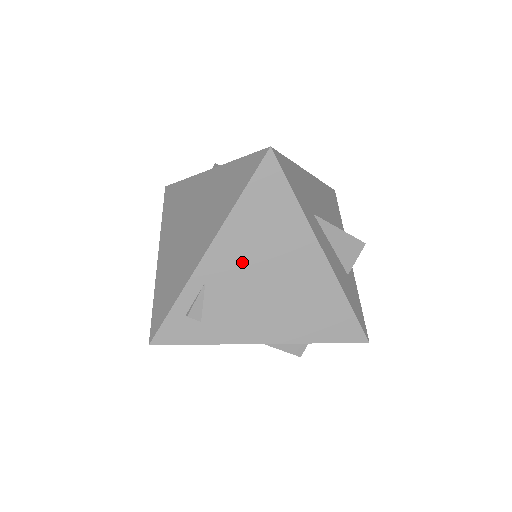
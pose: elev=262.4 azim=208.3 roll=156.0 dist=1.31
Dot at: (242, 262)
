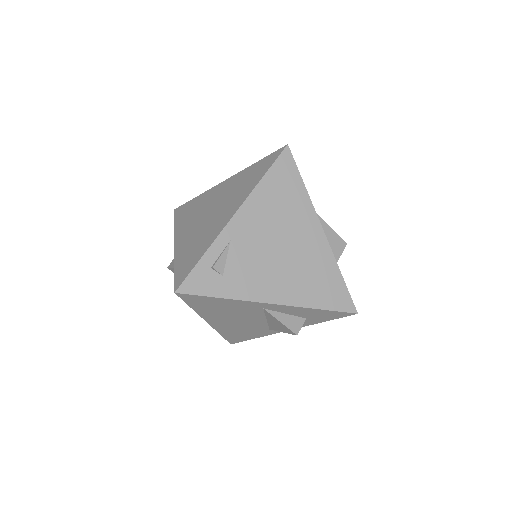
Dot at: (261, 228)
